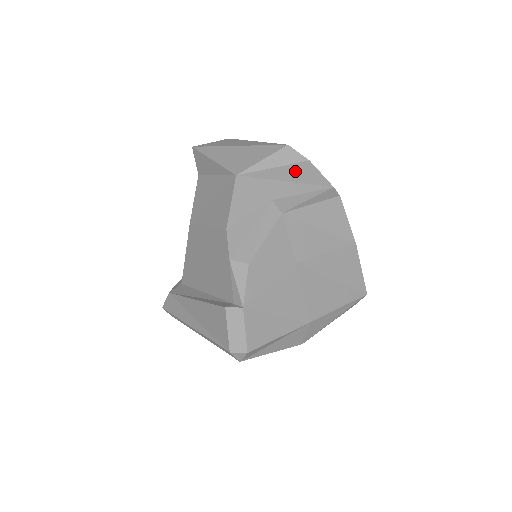
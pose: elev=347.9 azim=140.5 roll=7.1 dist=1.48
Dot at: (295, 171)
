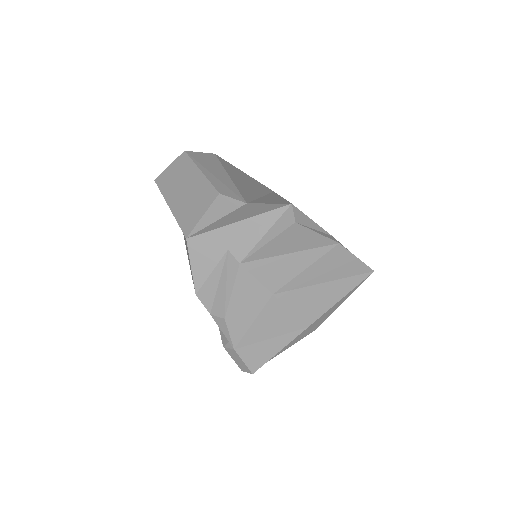
Dot at: (239, 214)
